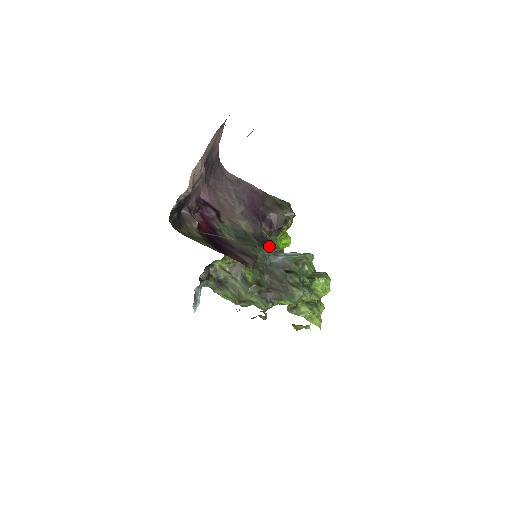
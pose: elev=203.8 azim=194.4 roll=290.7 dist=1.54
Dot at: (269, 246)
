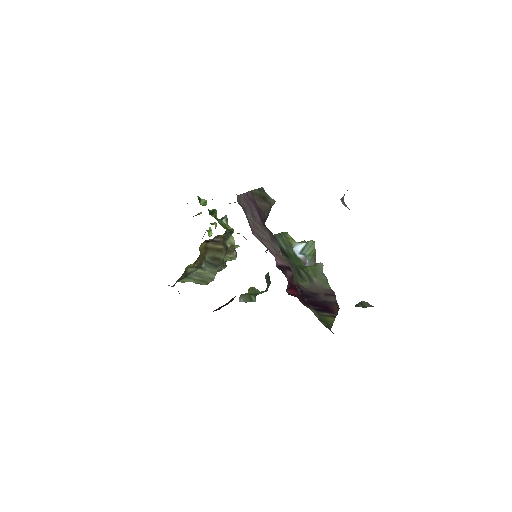
Dot at: (284, 251)
